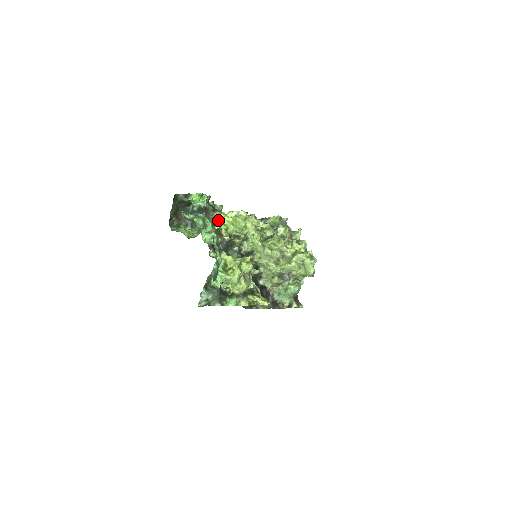
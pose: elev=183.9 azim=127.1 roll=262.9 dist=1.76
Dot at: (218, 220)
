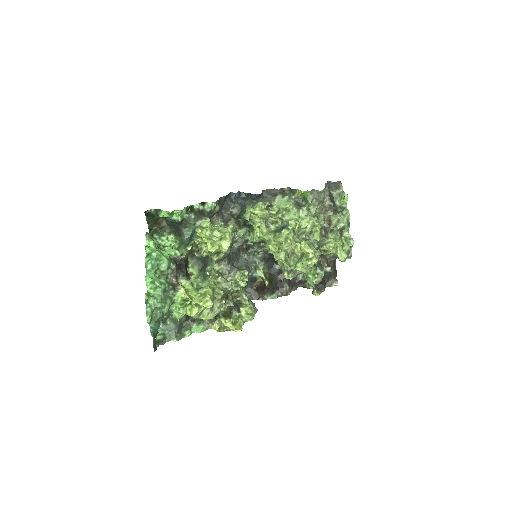
Dot at: (197, 234)
